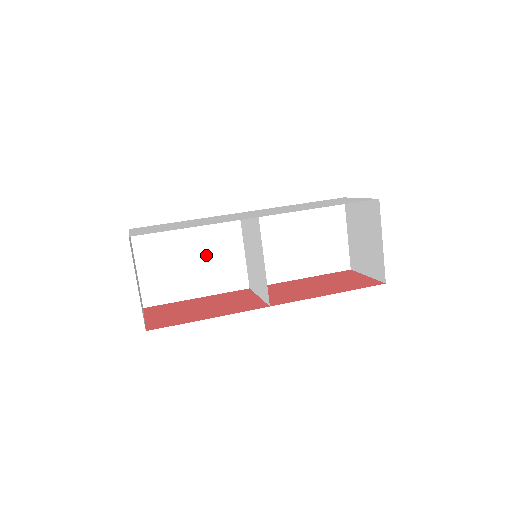
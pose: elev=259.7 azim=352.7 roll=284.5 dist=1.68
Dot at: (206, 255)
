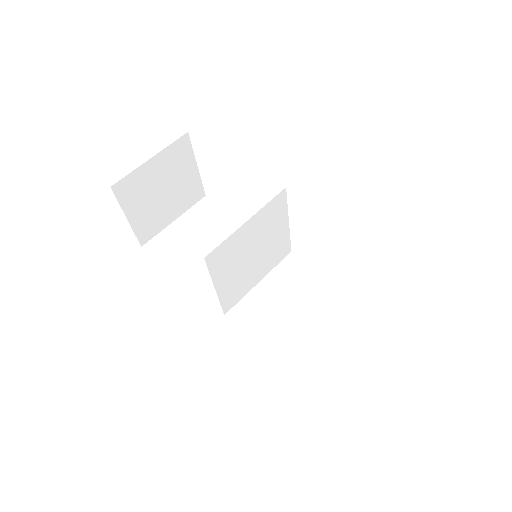
Dot at: occluded
